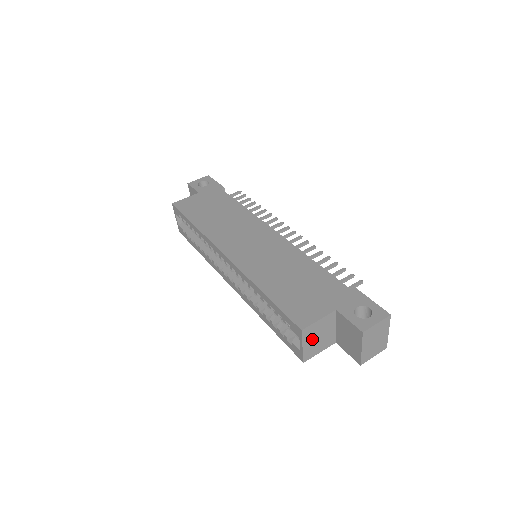
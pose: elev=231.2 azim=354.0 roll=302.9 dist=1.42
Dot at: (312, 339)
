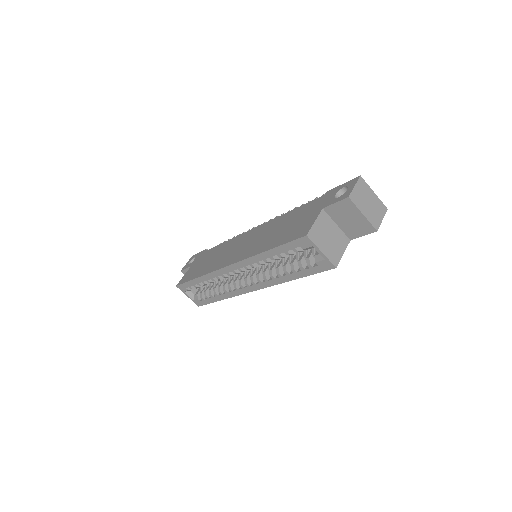
Dot at: (324, 242)
